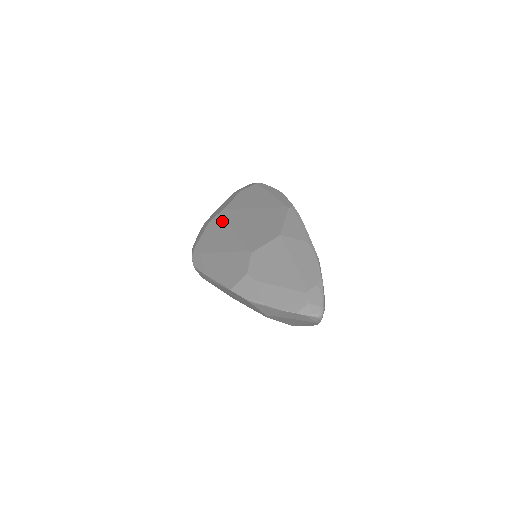
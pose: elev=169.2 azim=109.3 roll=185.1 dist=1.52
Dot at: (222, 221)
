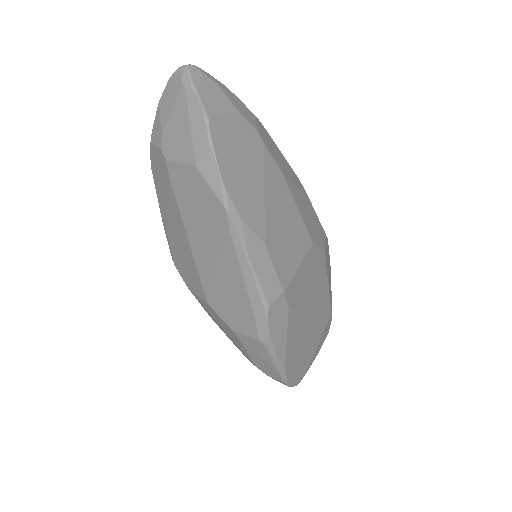
Dot at: occluded
